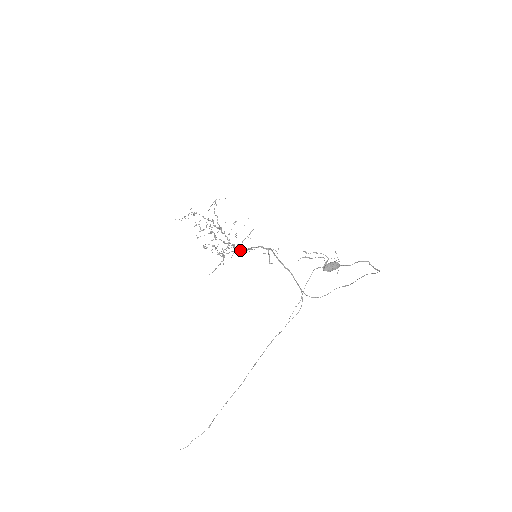
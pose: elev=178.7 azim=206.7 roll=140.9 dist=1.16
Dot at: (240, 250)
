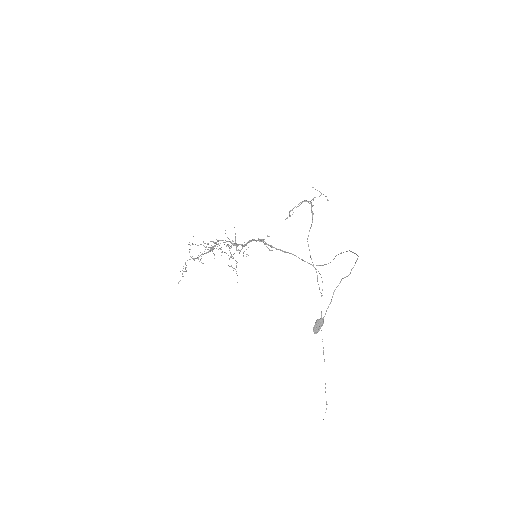
Dot at: (240, 251)
